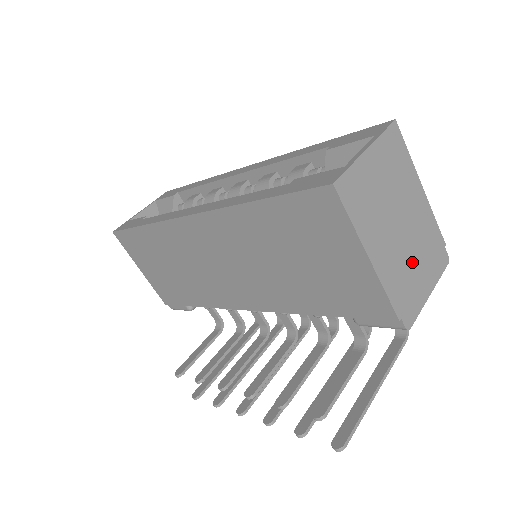
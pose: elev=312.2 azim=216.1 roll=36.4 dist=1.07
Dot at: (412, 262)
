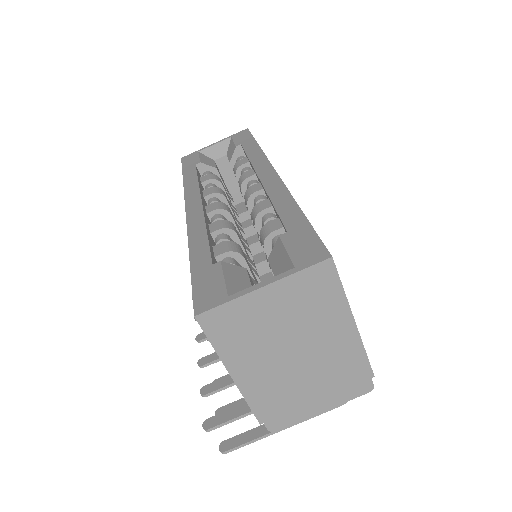
Dot at: (302, 385)
